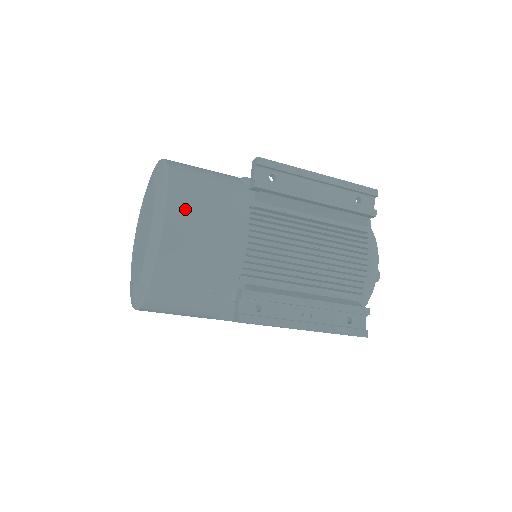
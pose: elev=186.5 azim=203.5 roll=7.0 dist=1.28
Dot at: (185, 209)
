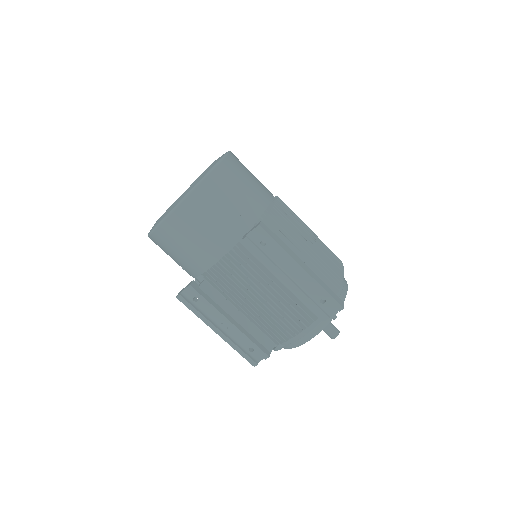
Dot at: (185, 220)
